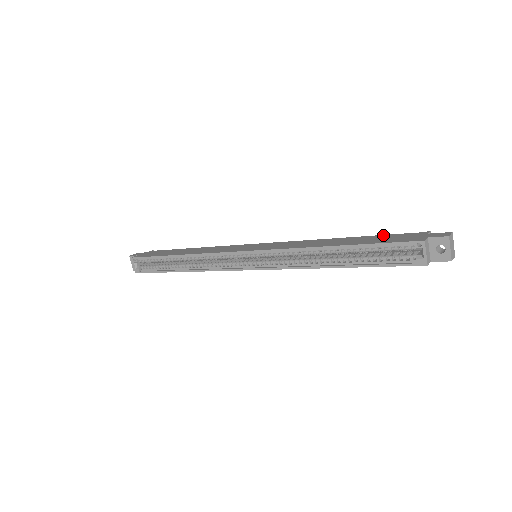
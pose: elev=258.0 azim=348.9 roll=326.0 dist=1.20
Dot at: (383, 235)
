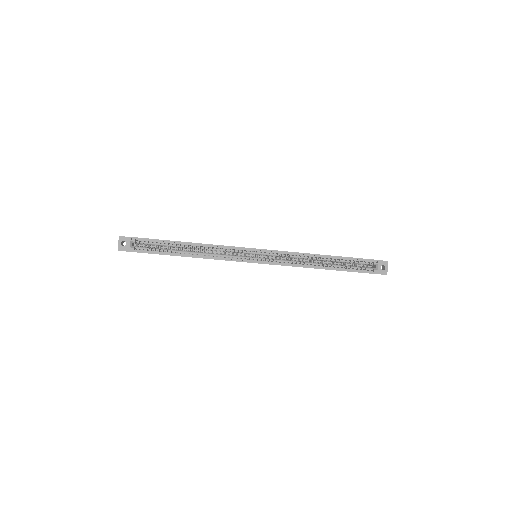
Dot at: occluded
